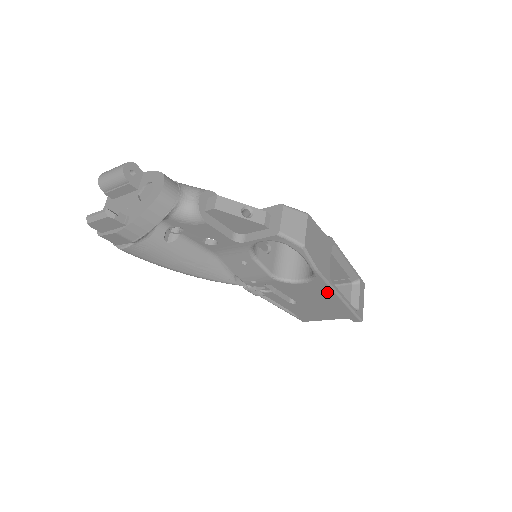
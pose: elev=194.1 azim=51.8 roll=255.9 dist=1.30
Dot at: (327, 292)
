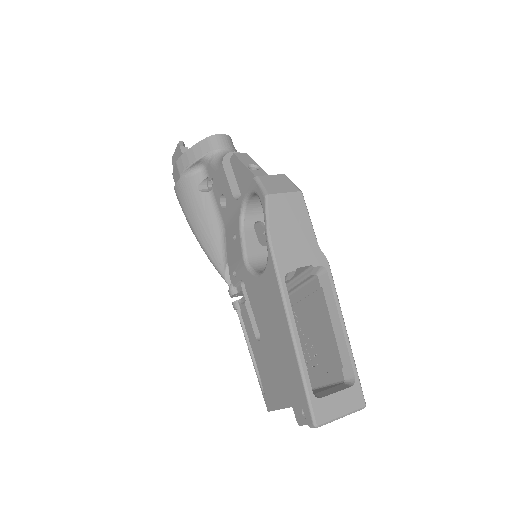
Dot at: (278, 303)
